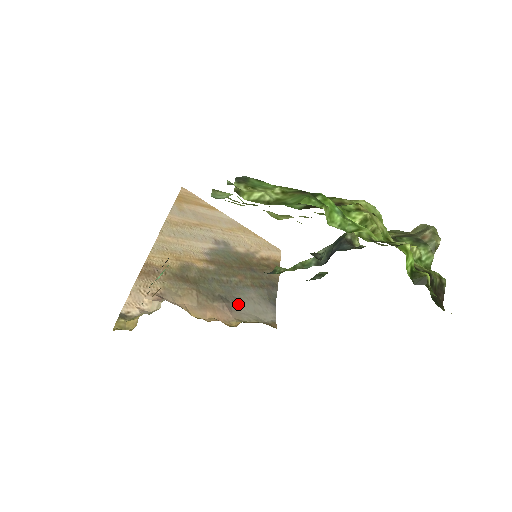
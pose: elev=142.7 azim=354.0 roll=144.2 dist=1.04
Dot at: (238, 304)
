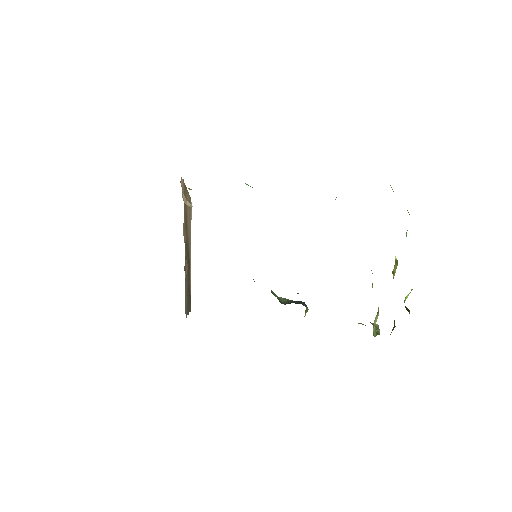
Dot at: (186, 281)
